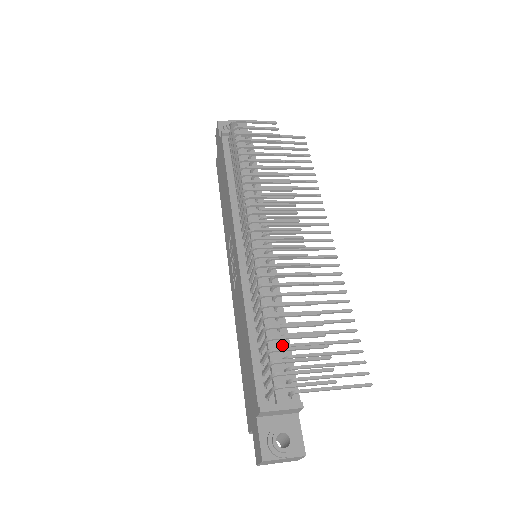
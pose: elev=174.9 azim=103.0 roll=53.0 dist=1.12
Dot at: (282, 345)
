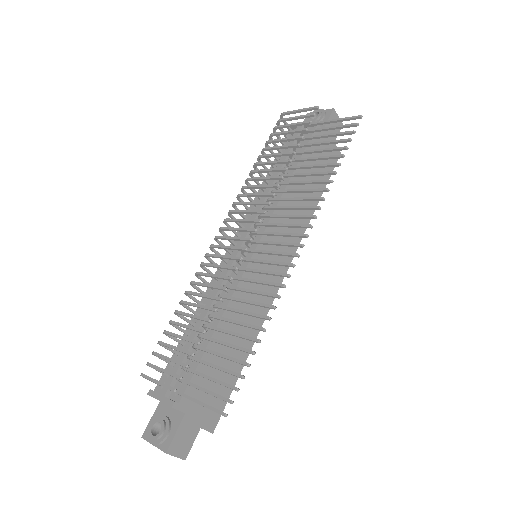
Dot at: (201, 345)
